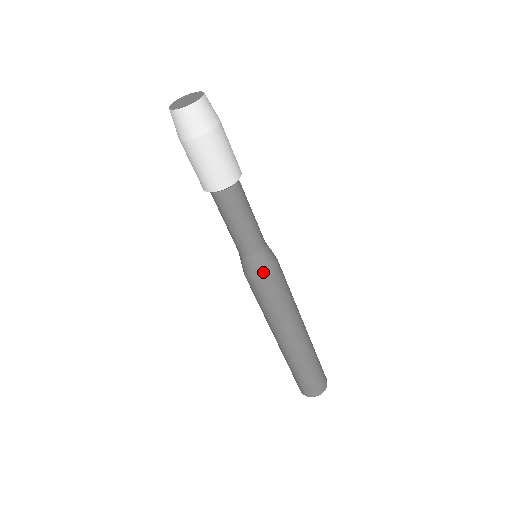
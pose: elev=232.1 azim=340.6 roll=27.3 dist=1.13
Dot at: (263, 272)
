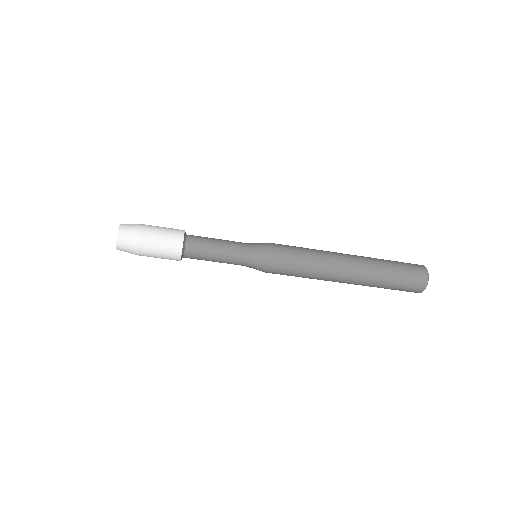
Dot at: (264, 265)
